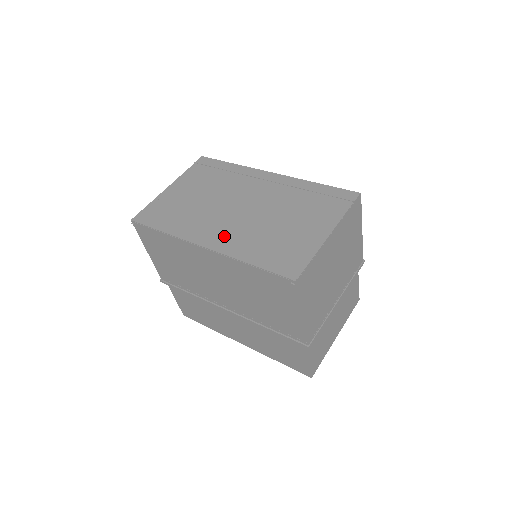
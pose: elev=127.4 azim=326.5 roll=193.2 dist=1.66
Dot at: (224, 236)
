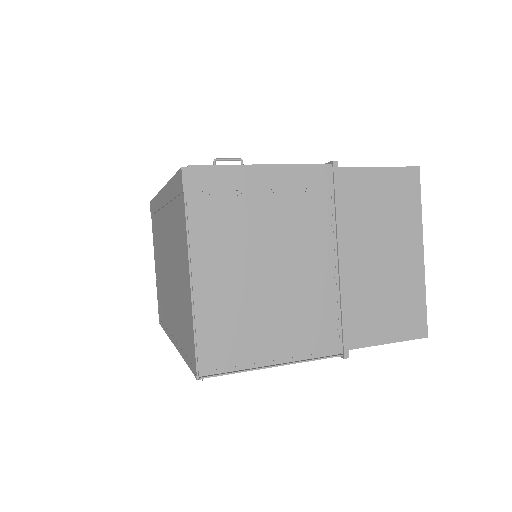
Dot at: (172, 321)
